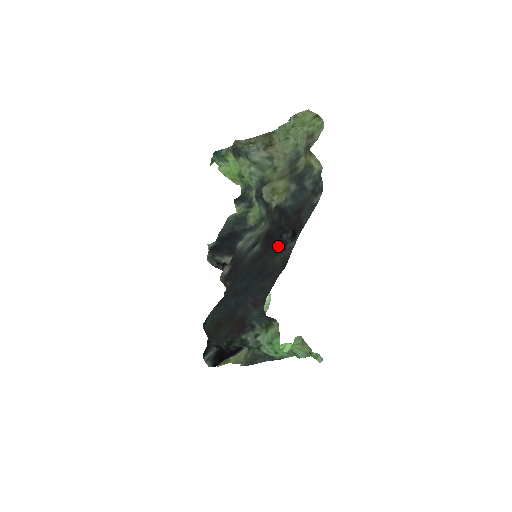
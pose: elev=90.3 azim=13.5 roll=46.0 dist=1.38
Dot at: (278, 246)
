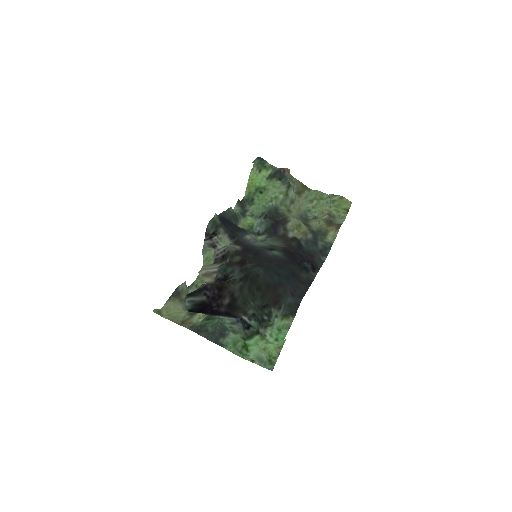
Dot at: (302, 266)
